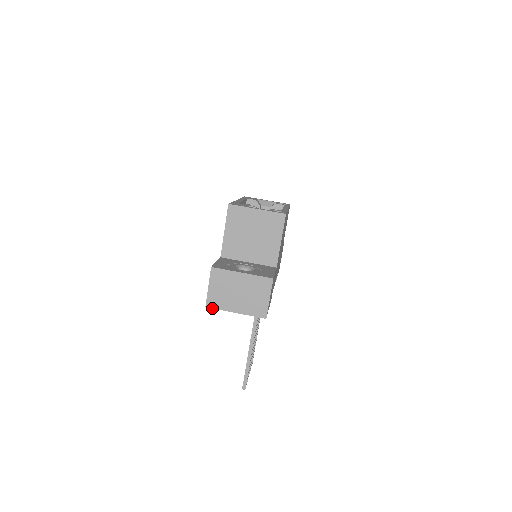
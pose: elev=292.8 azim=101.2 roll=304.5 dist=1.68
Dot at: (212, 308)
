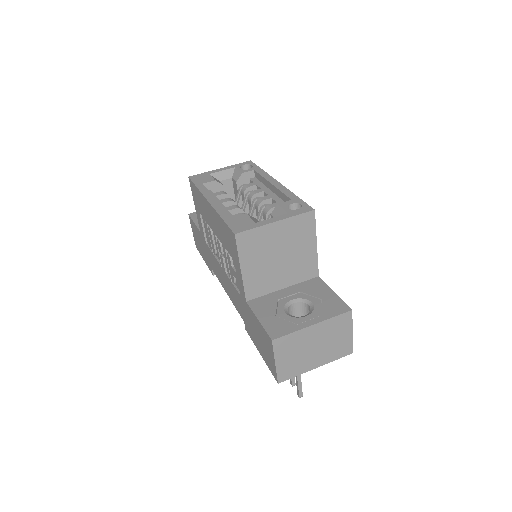
Dot at: occluded
